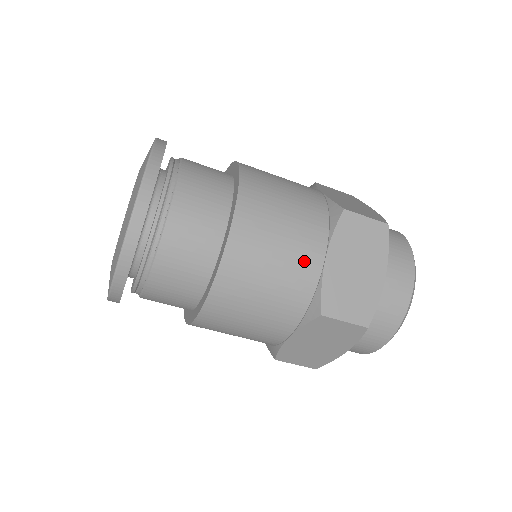
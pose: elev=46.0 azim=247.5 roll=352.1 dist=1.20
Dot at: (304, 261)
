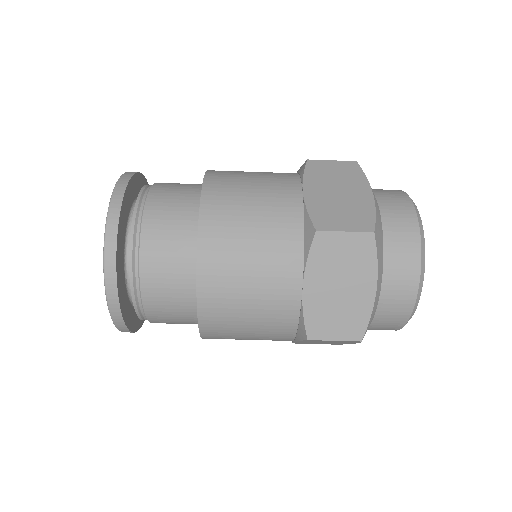
Dot at: (280, 294)
